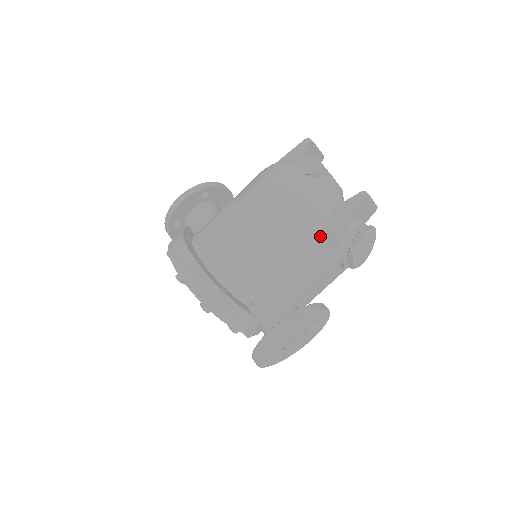
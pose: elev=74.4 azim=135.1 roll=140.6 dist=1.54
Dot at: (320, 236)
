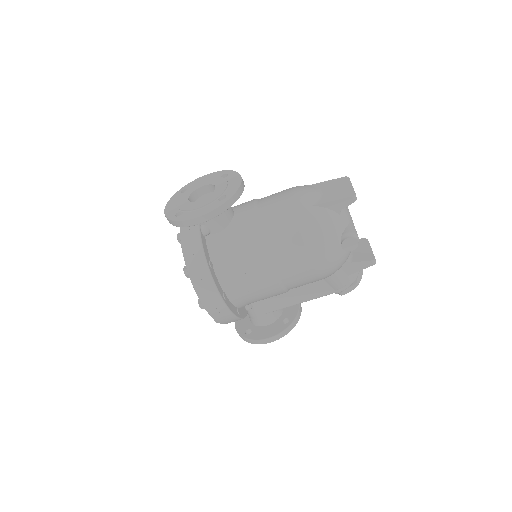
Dot at: (325, 279)
